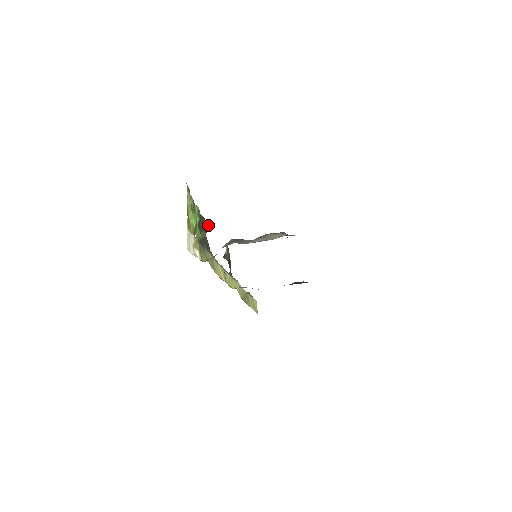
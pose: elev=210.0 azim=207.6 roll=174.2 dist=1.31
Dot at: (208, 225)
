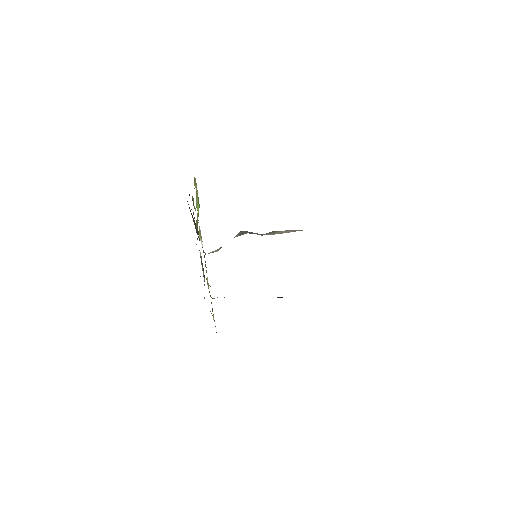
Dot at: occluded
